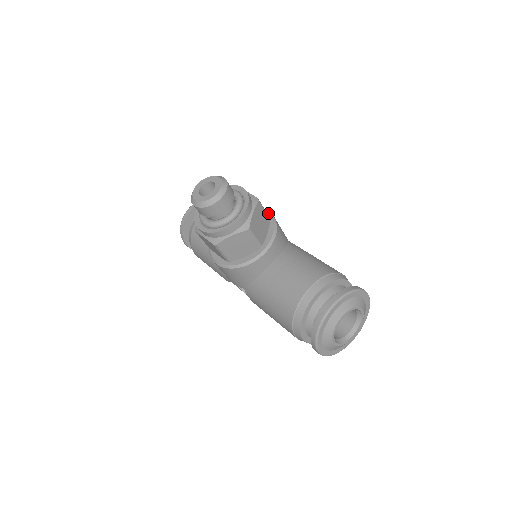
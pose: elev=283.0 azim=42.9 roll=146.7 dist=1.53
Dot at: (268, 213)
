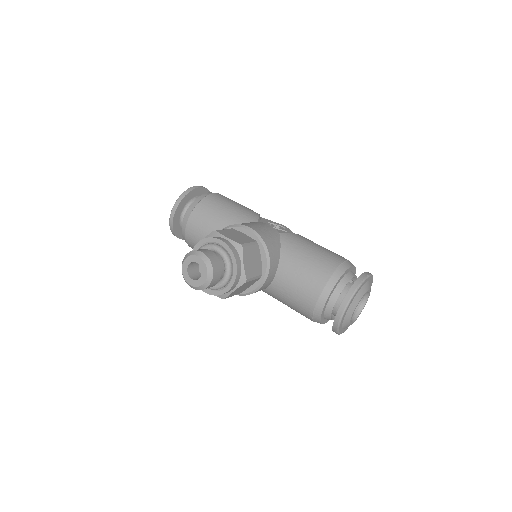
Dot at: (252, 233)
